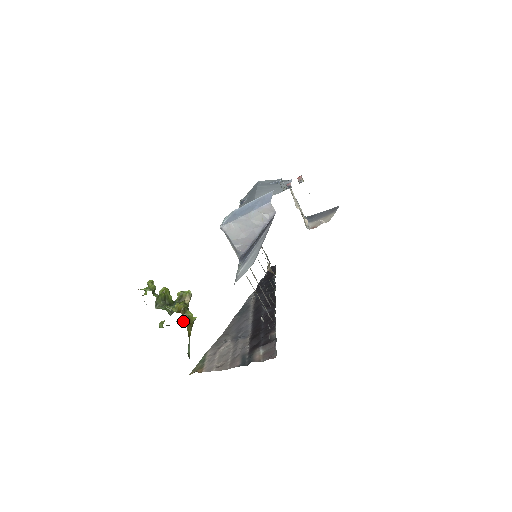
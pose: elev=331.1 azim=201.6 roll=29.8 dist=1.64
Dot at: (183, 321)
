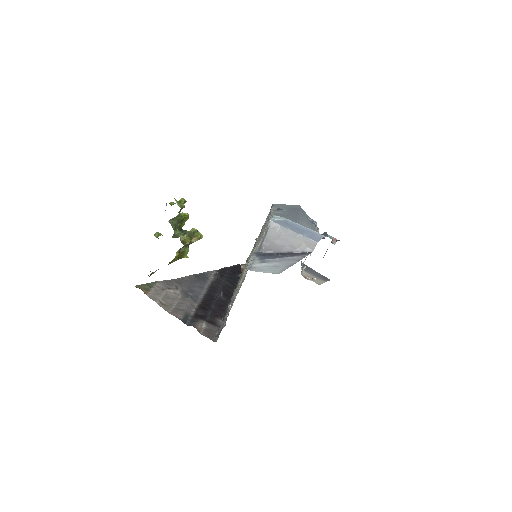
Dot at: (178, 251)
